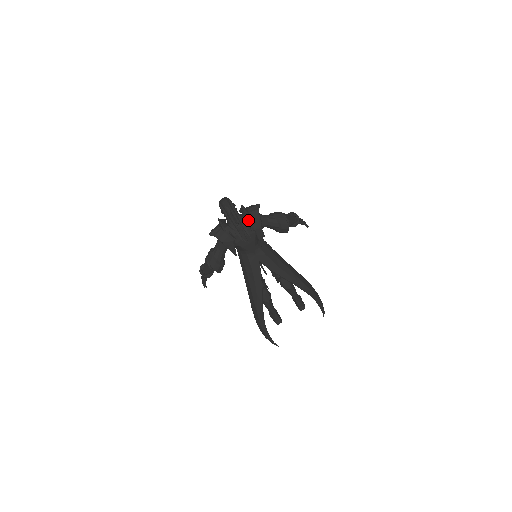
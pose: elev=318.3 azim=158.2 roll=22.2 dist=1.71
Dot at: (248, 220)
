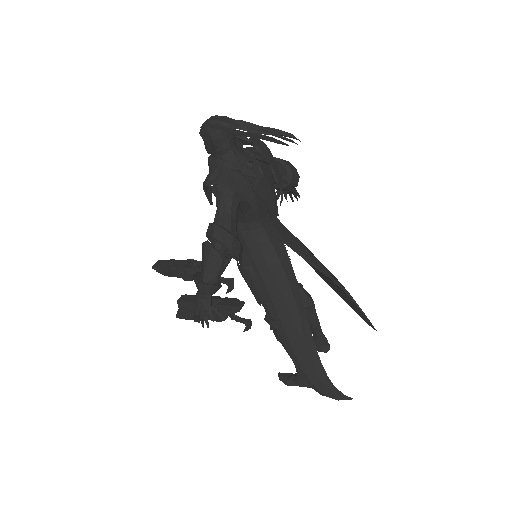
Dot at: (256, 149)
